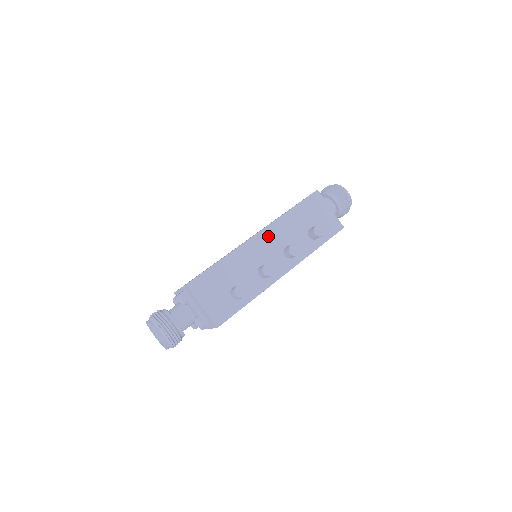
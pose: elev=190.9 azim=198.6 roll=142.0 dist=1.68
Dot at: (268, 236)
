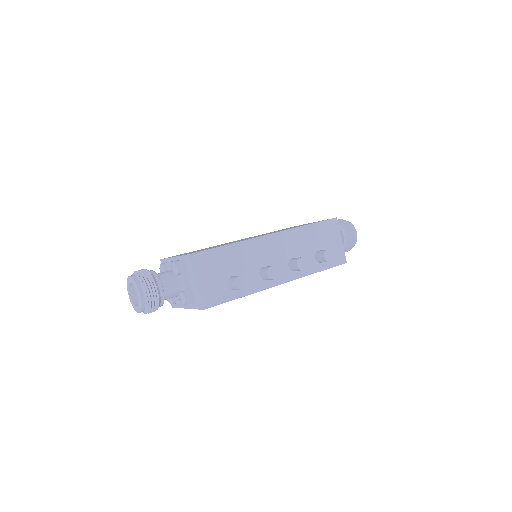
Dot at: (281, 241)
